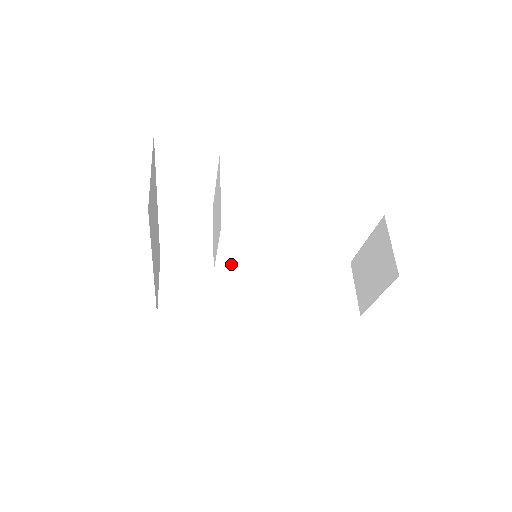
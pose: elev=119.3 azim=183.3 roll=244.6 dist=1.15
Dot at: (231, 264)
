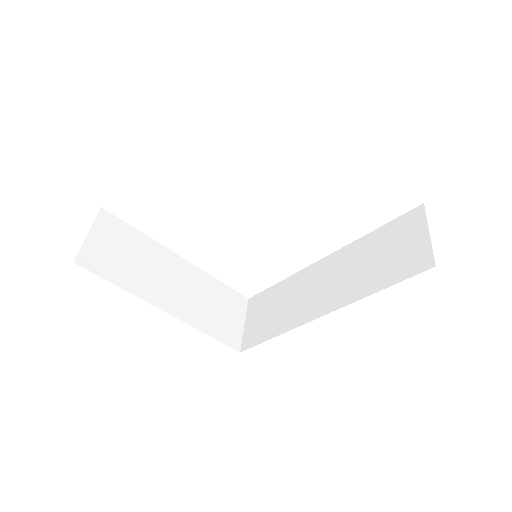
Dot at: (298, 276)
